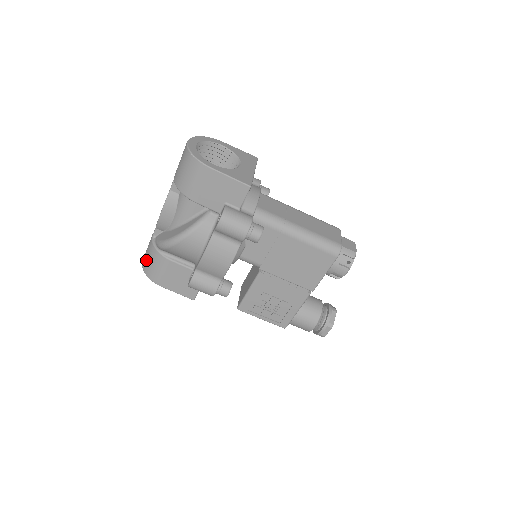
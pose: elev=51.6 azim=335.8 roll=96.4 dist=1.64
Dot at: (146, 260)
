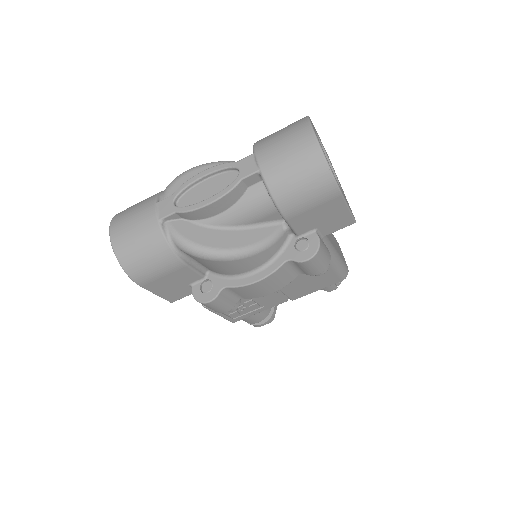
Dot at: (133, 249)
